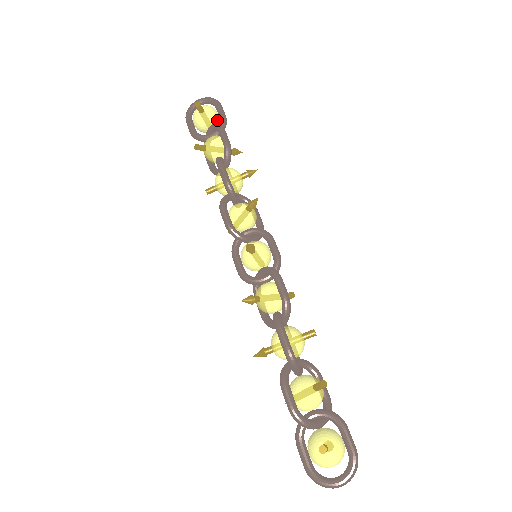
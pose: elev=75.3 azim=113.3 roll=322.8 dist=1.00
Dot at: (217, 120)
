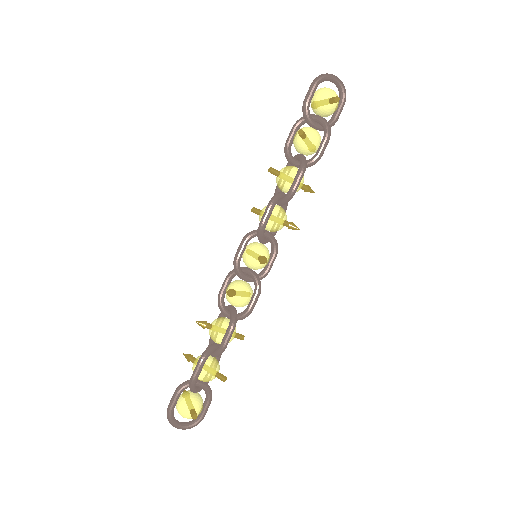
Dot at: occluded
